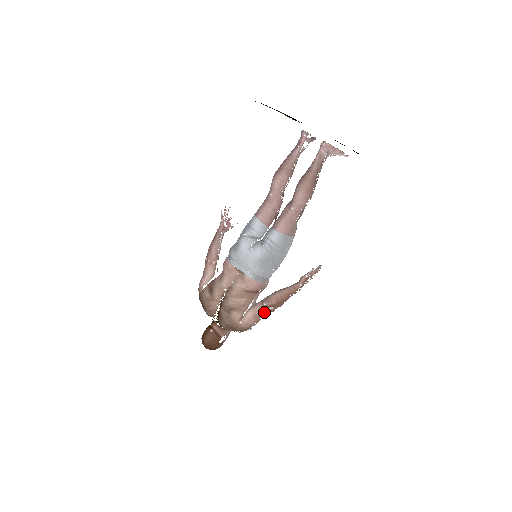
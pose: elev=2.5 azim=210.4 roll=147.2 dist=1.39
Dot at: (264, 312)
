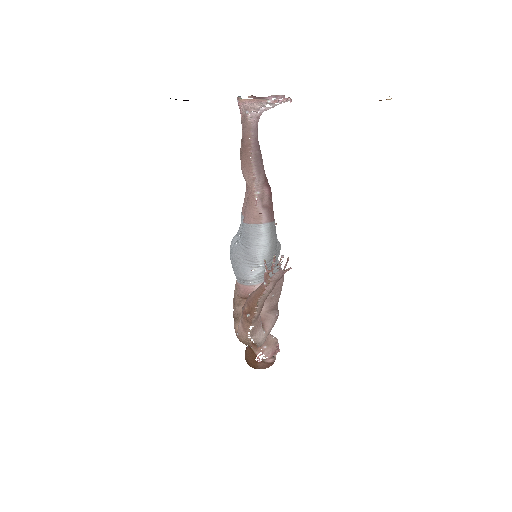
Dot at: (246, 321)
